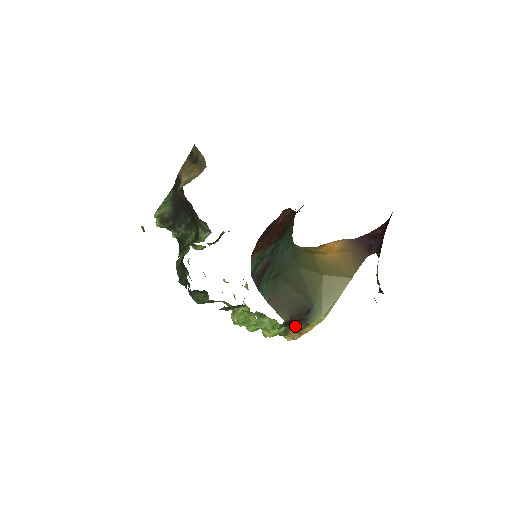
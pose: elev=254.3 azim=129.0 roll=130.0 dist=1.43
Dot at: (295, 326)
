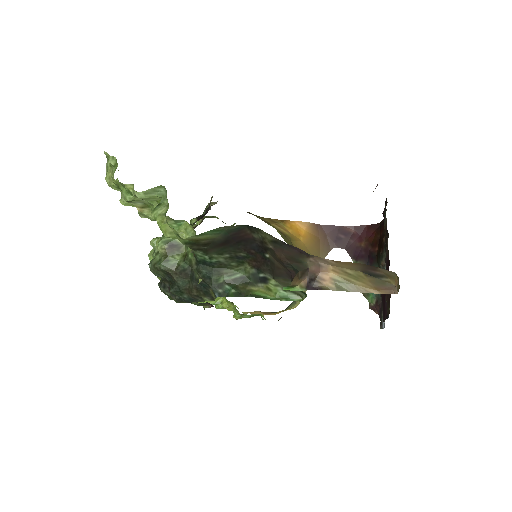
Dot at: occluded
